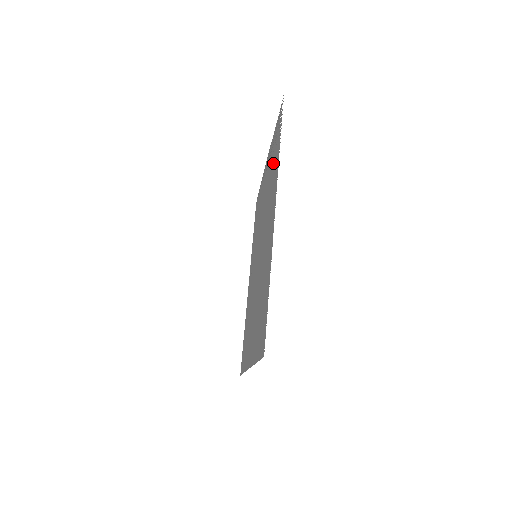
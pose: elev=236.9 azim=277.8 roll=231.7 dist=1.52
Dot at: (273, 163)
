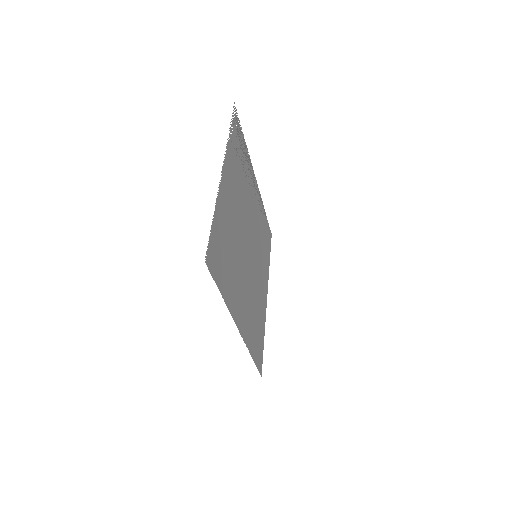
Dot at: (239, 160)
